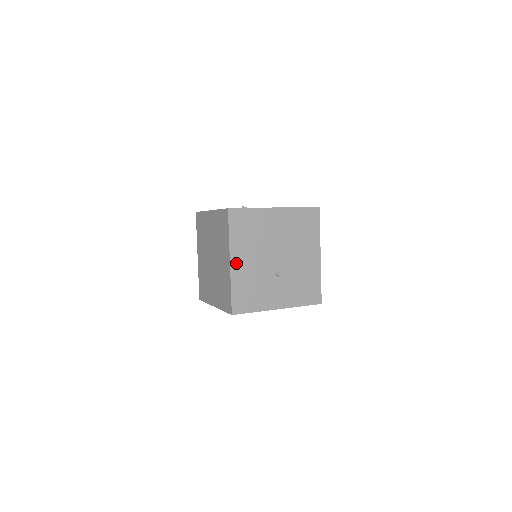
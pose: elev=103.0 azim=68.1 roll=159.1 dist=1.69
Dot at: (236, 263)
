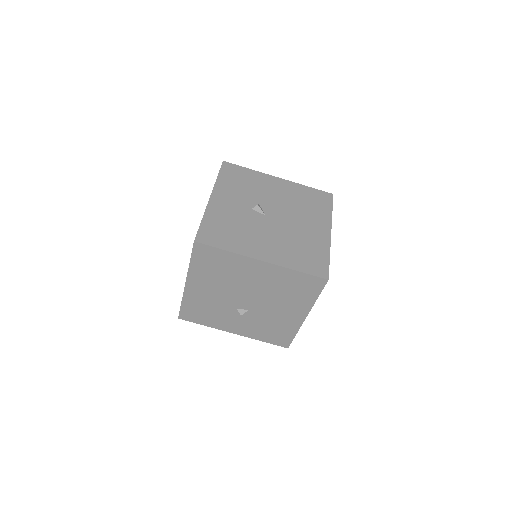
Dot at: (193, 287)
